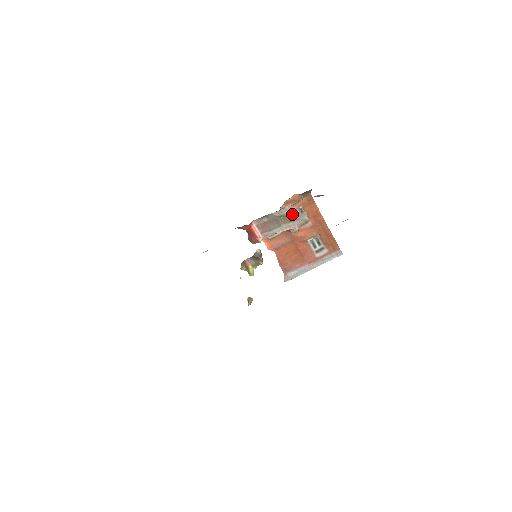
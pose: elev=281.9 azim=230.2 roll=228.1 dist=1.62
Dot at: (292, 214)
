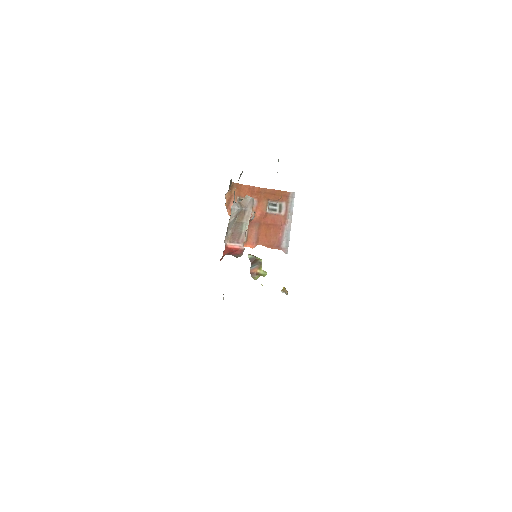
Dot at: (240, 207)
